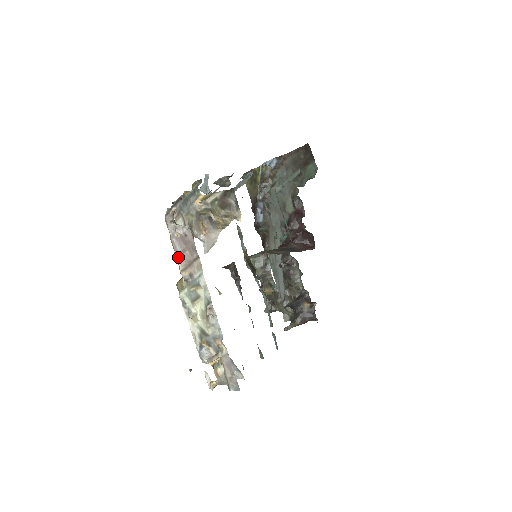
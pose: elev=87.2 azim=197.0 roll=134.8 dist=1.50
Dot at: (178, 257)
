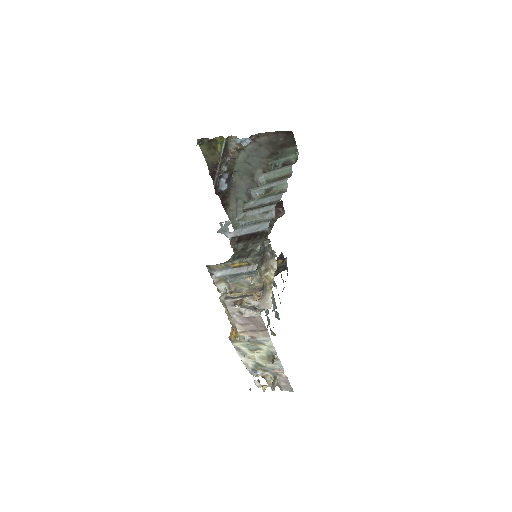
Dot at: (237, 325)
